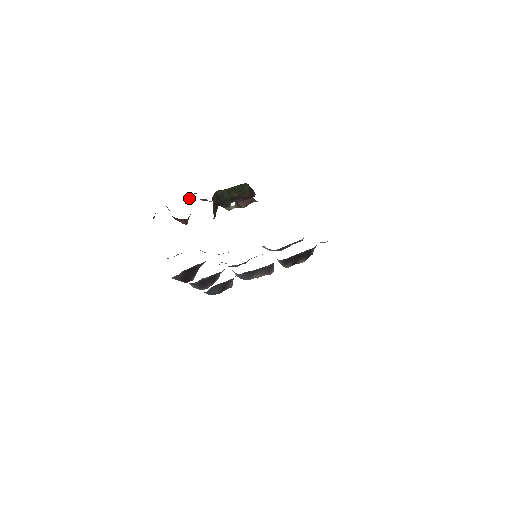
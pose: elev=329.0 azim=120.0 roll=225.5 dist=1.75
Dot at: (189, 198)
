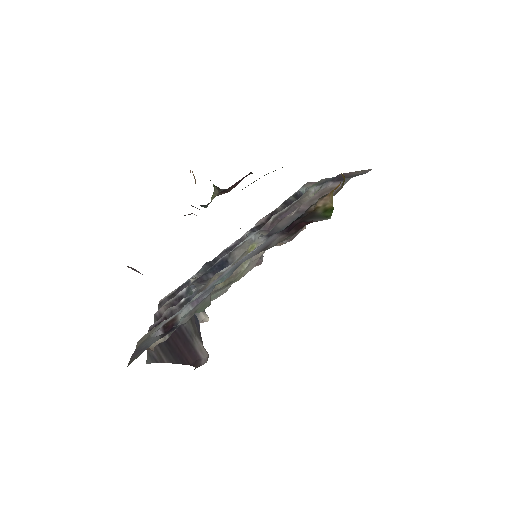
Dot at: occluded
